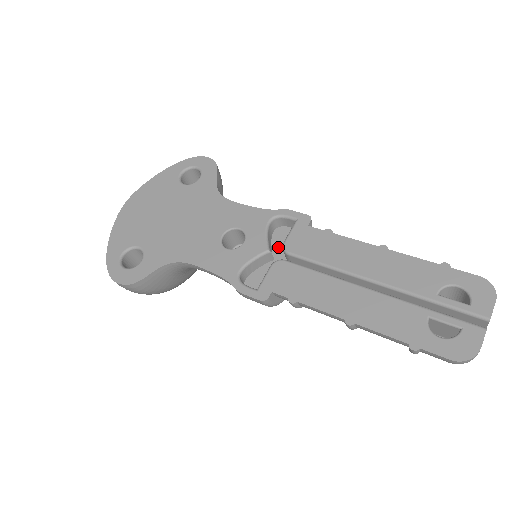
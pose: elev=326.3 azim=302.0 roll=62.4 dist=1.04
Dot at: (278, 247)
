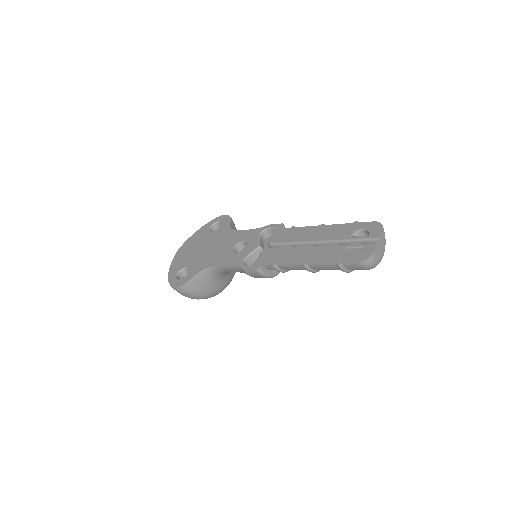
Dot at: (268, 247)
